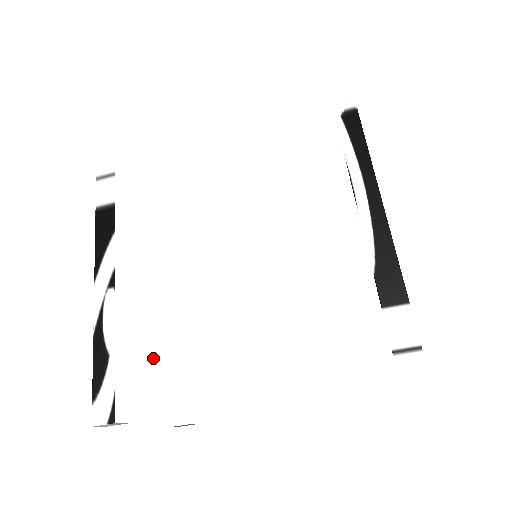
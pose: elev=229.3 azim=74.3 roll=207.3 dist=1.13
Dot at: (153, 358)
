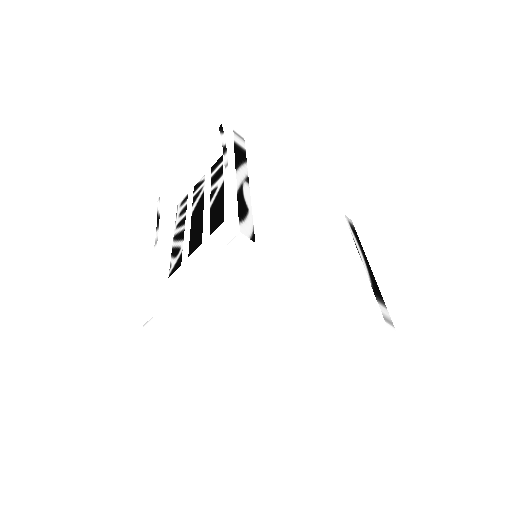
Dot at: occluded
